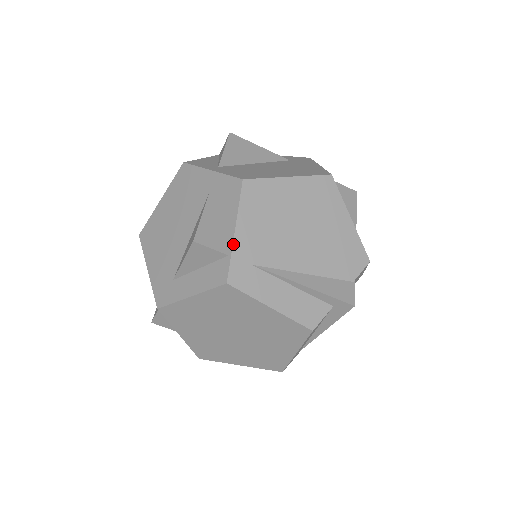
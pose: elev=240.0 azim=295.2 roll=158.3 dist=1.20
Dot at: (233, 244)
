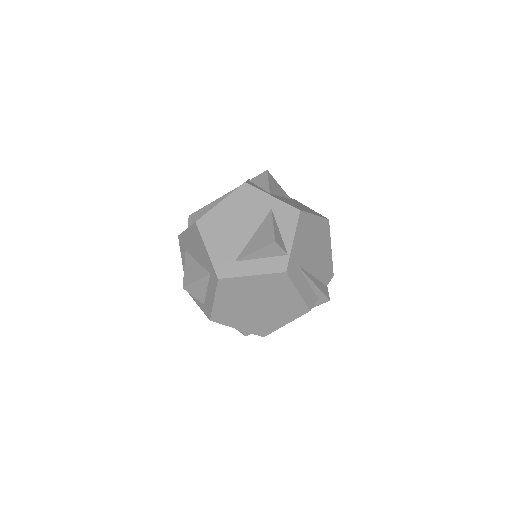
Dot at: (292, 249)
